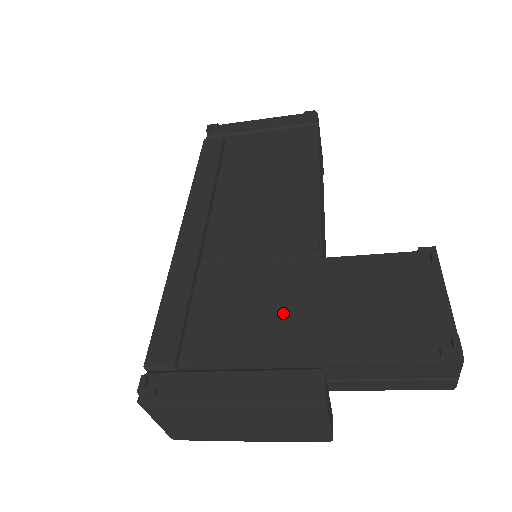
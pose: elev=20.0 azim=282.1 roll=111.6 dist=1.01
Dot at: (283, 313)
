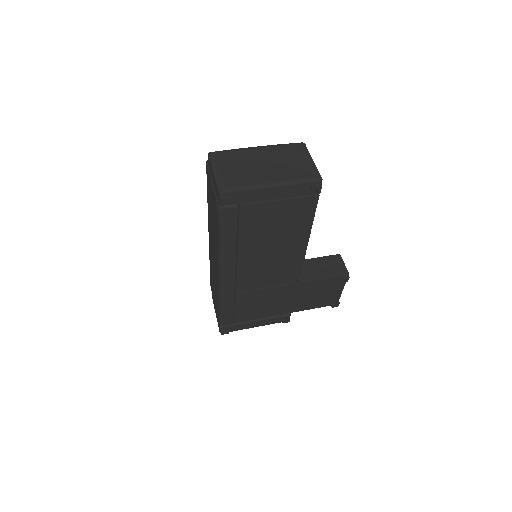
Dot at: (278, 303)
